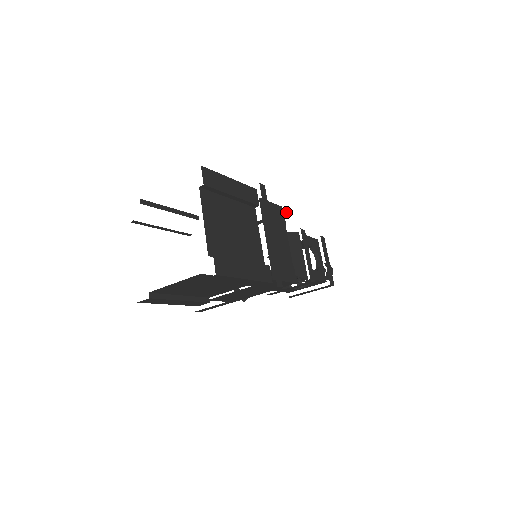
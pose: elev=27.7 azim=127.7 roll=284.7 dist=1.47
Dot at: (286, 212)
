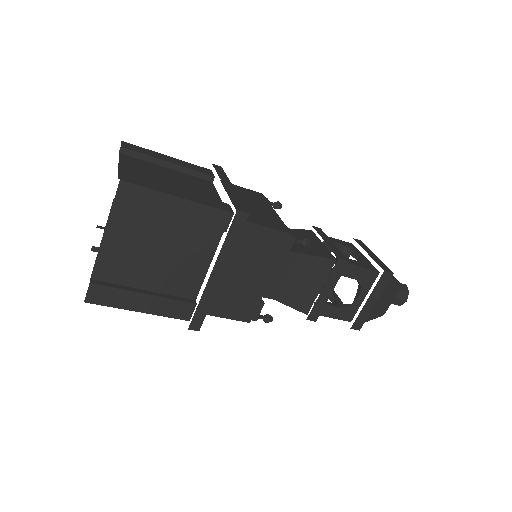
Dot at: (274, 202)
